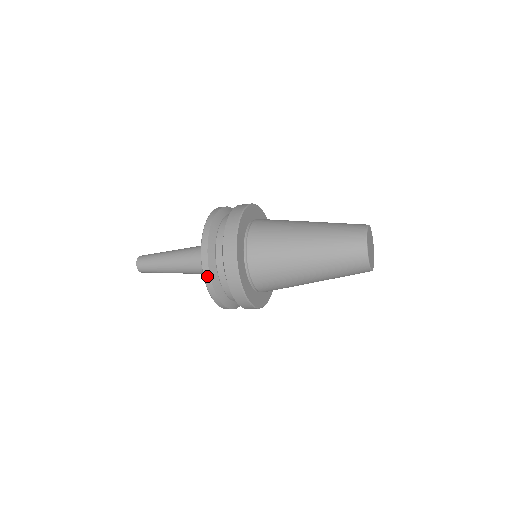
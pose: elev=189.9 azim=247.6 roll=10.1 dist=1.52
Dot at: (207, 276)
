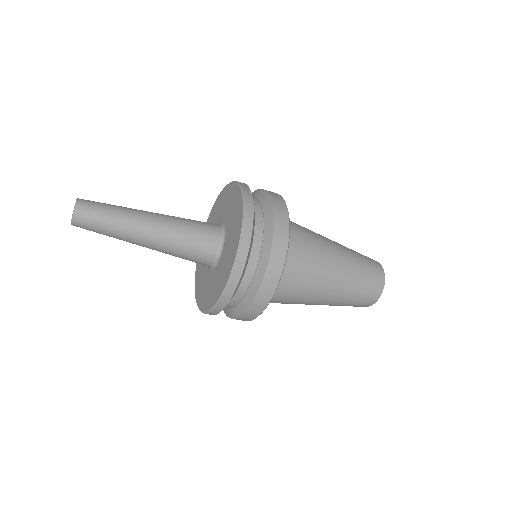
Dot at: (221, 306)
